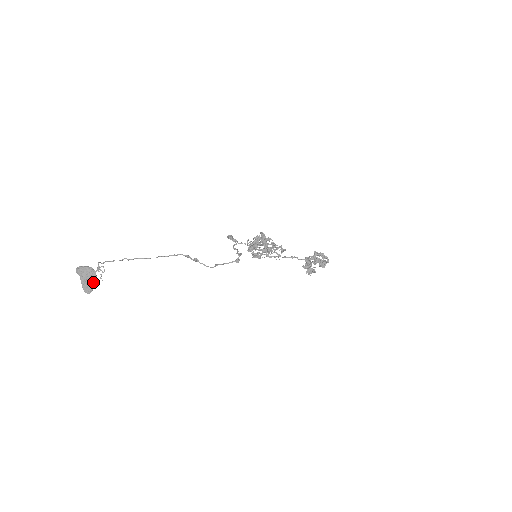
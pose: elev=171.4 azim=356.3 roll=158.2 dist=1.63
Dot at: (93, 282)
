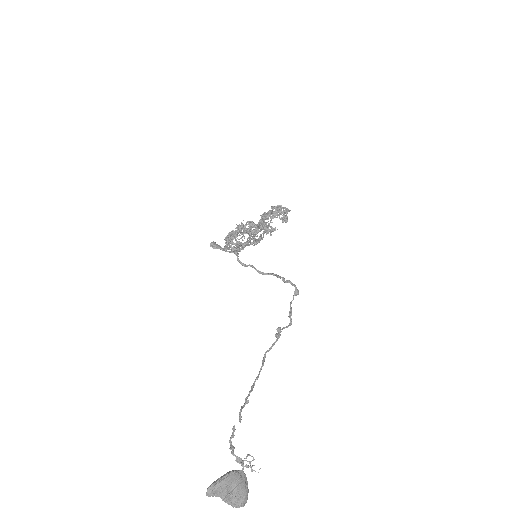
Dot at: (247, 487)
